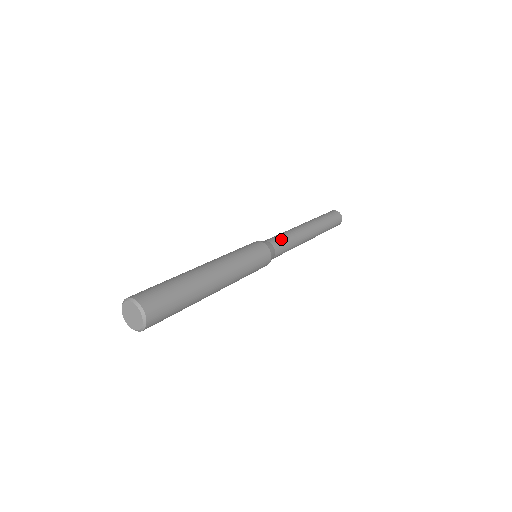
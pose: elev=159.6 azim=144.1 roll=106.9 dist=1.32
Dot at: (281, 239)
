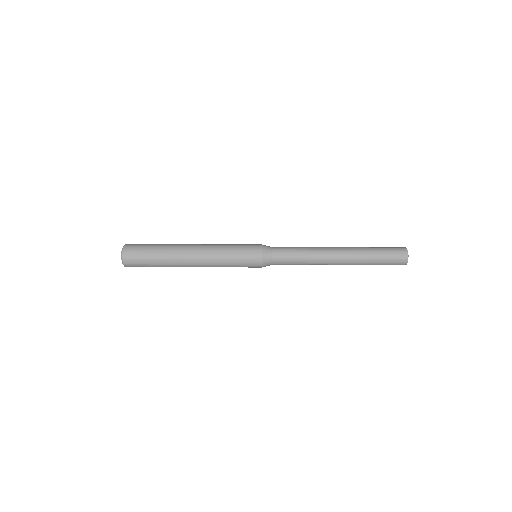
Dot at: (288, 247)
